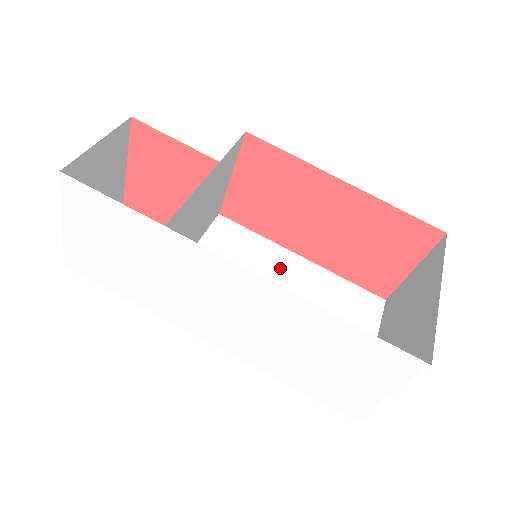
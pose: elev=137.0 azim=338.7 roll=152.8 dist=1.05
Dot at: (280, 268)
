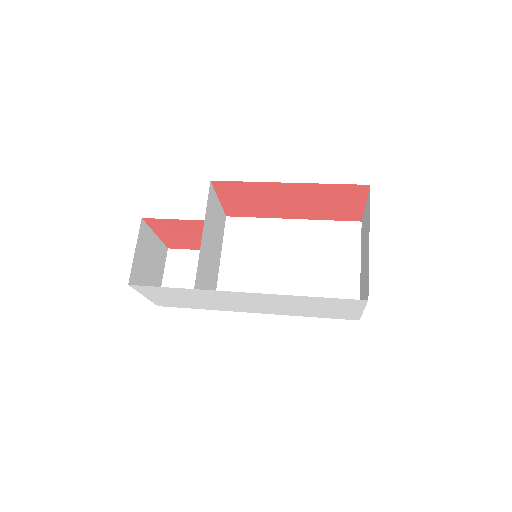
Dot at: (280, 237)
